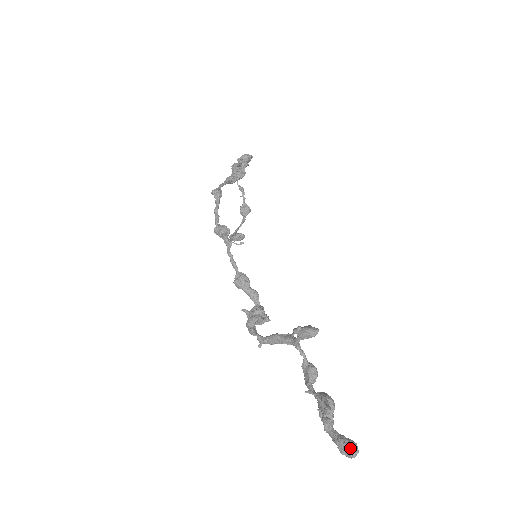
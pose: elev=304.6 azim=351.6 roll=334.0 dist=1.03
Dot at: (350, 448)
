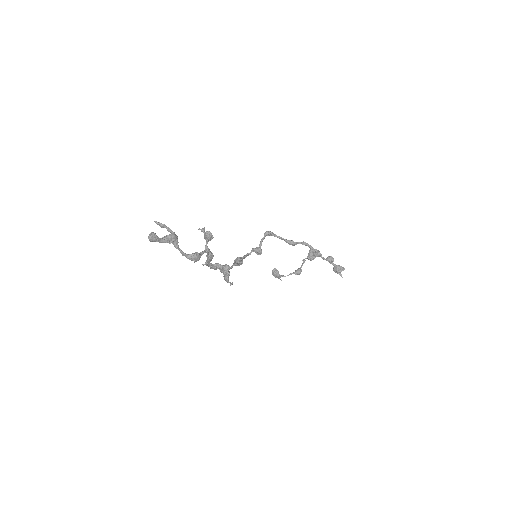
Dot at: (152, 233)
